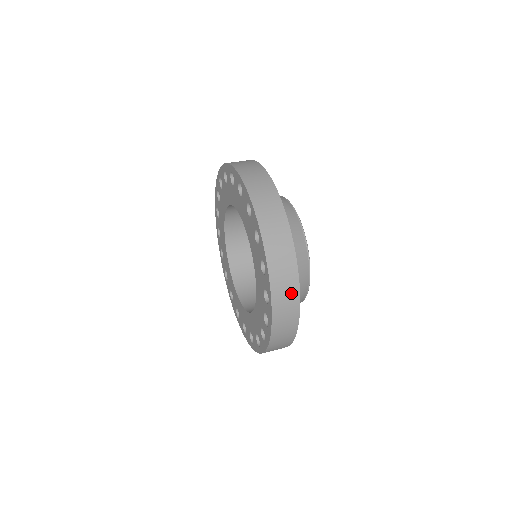
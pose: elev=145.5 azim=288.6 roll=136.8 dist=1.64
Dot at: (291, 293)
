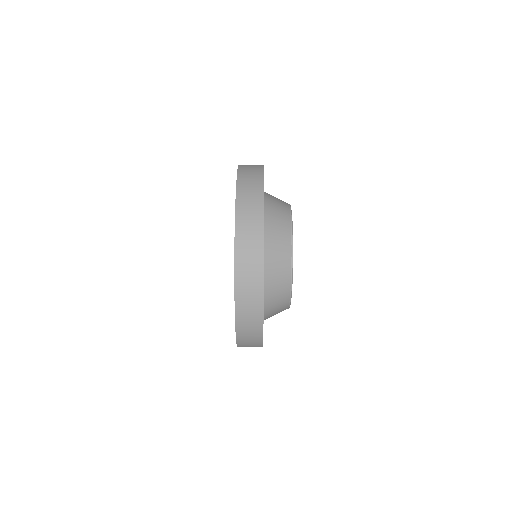
Dot at: (255, 307)
